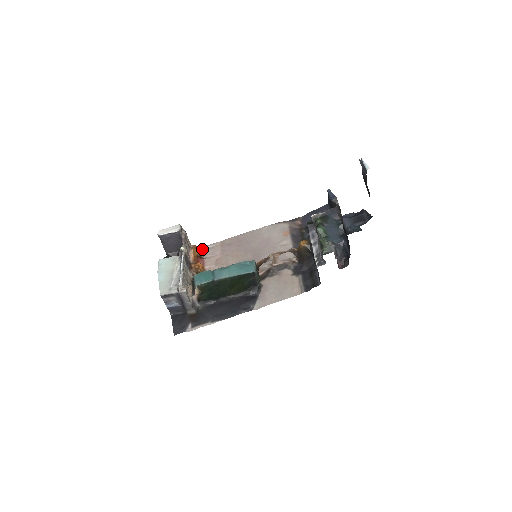
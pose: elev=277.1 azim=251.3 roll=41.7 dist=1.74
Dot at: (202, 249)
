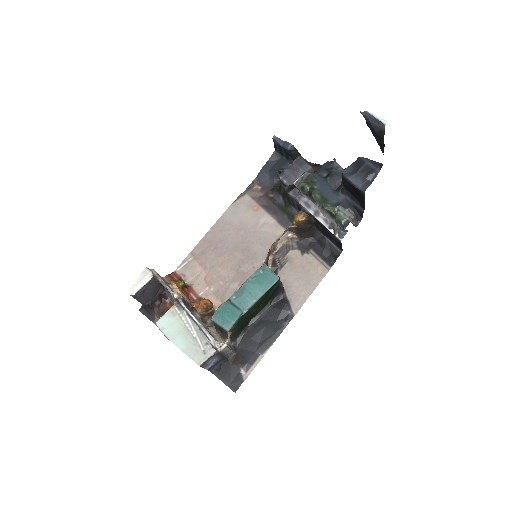
Dot at: (176, 275)
